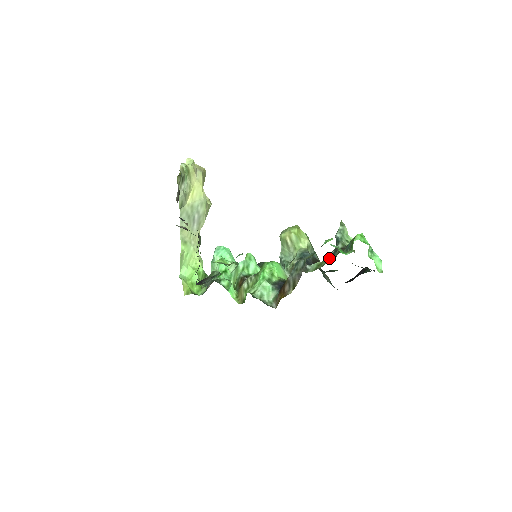
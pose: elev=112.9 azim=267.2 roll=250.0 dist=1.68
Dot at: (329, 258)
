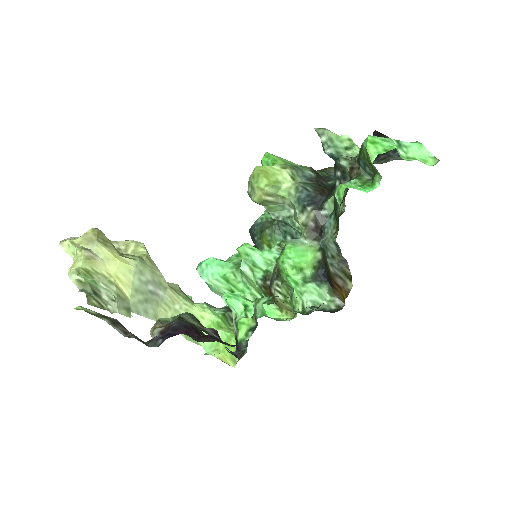
Dot at: occluded
